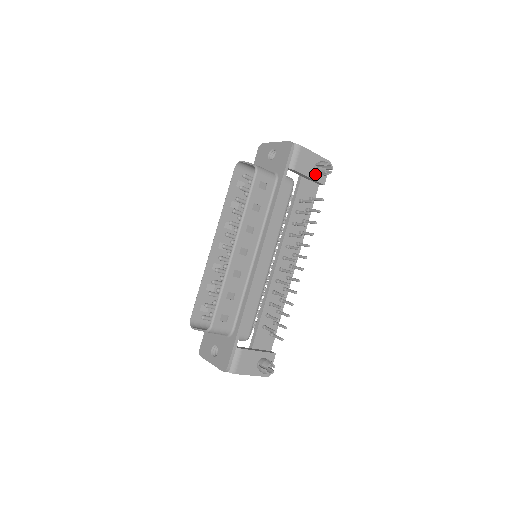
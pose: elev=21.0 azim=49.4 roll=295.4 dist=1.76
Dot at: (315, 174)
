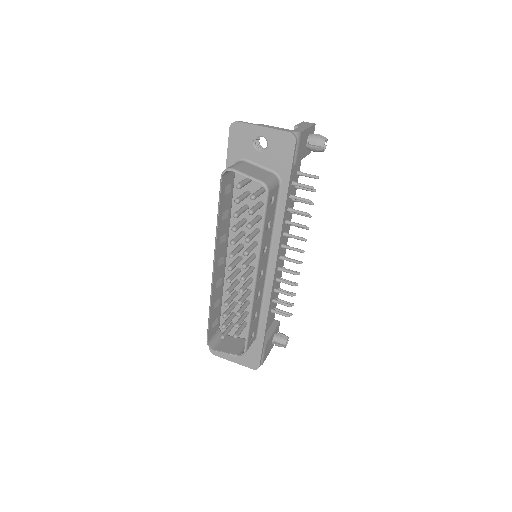
Dot at: (306, 150)
